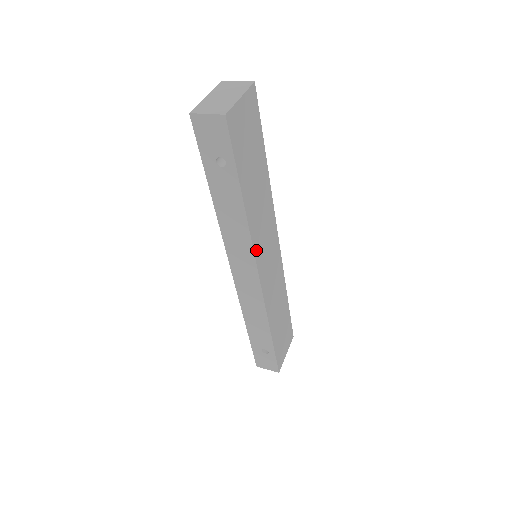
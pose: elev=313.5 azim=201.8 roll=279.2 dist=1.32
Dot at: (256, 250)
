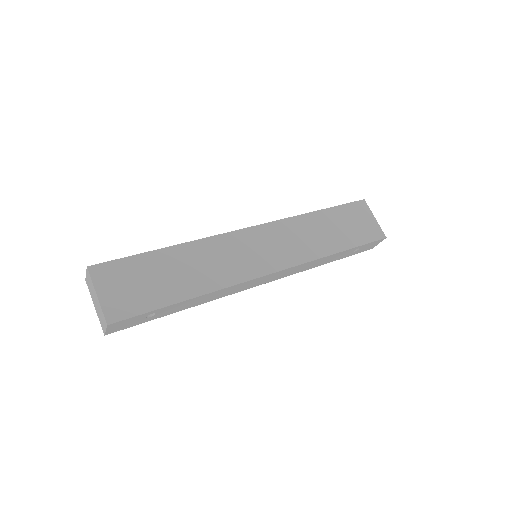
Dot at: (244, 277)
